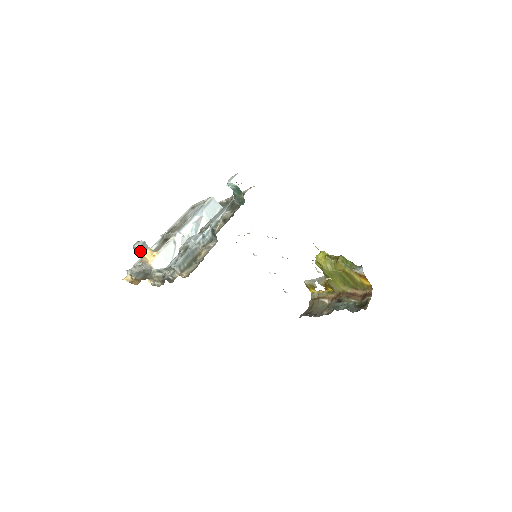
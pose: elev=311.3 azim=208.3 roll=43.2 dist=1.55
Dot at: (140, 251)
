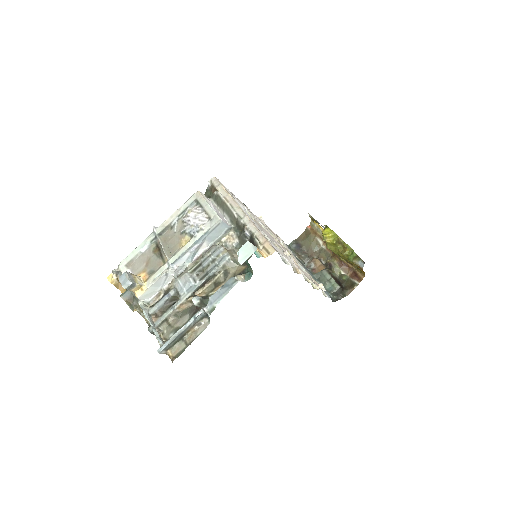
Dot at: (127, 289)
